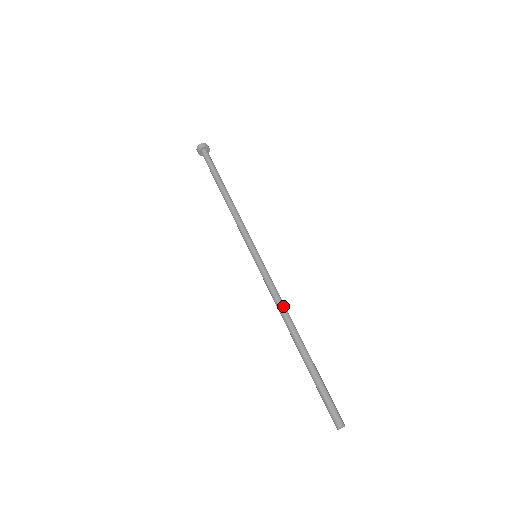
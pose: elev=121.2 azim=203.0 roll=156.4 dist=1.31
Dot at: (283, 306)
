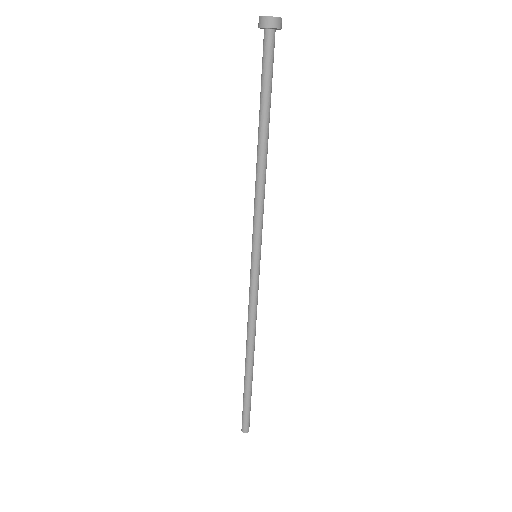
Dot at: (252, 327)
